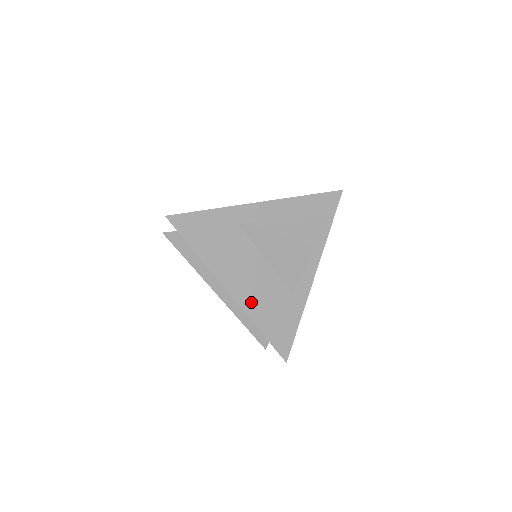
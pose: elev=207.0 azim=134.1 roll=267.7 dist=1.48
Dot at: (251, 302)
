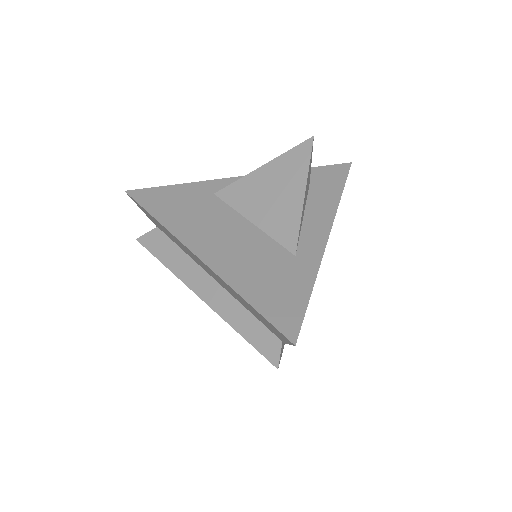
Dot at: (230, 266)
